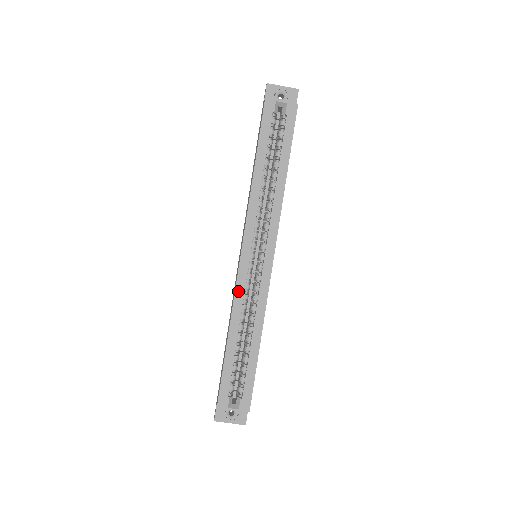
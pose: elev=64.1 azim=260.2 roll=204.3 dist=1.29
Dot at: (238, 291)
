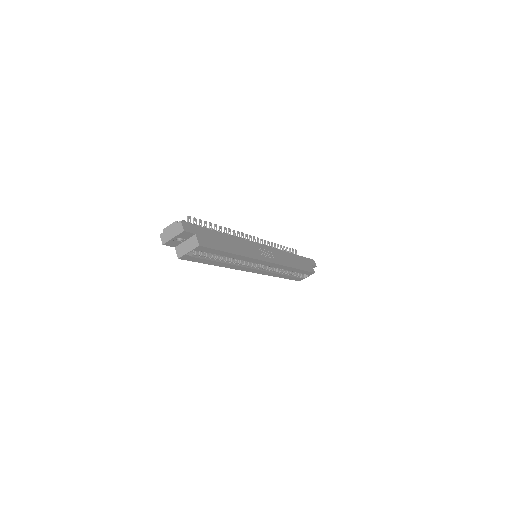
Dot at: (266, 274)
